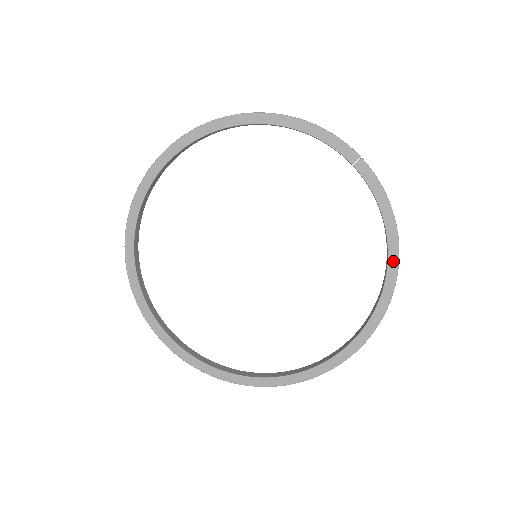
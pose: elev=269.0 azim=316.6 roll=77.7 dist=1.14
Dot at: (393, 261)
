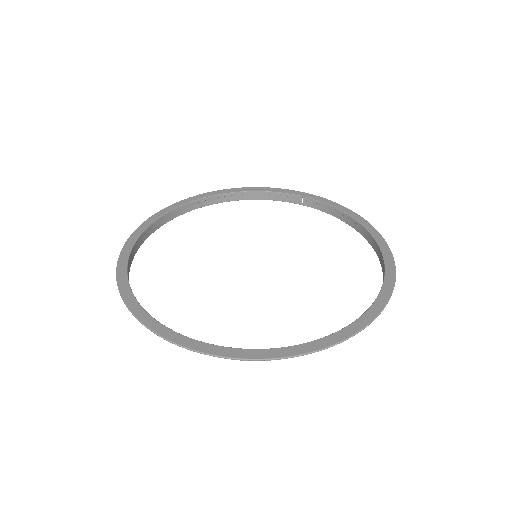
Dot at: (370, 228)
